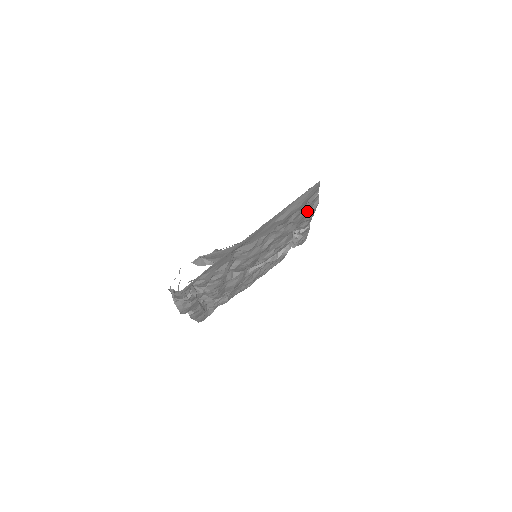
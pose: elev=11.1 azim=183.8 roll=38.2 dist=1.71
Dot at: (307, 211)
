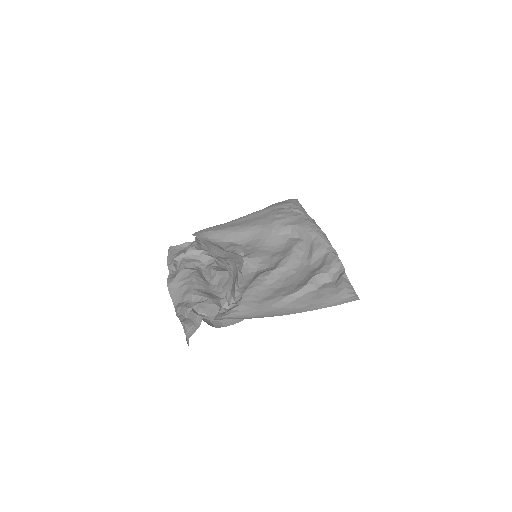
Dot at: occluded
